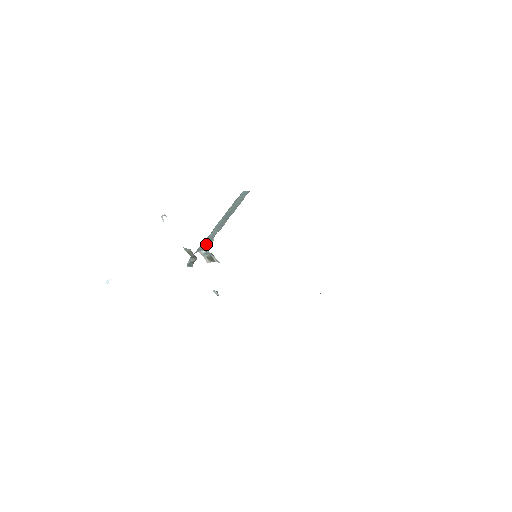
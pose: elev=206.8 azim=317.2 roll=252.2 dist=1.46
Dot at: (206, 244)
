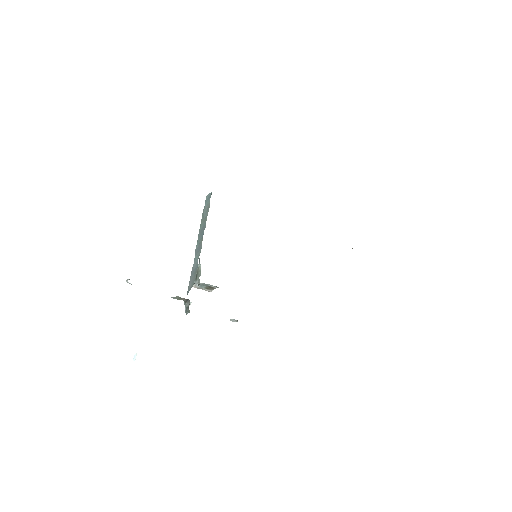
Dot at: (193, 279)
